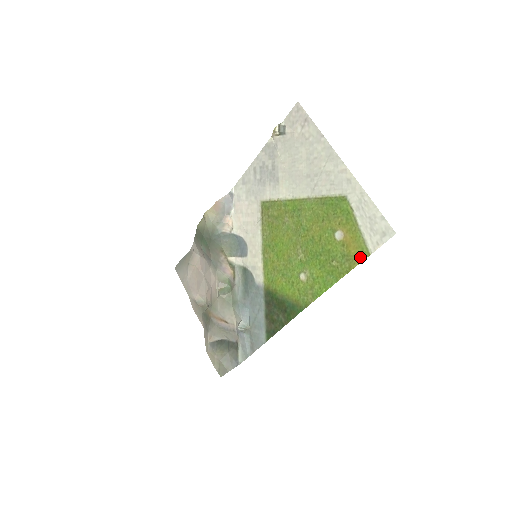
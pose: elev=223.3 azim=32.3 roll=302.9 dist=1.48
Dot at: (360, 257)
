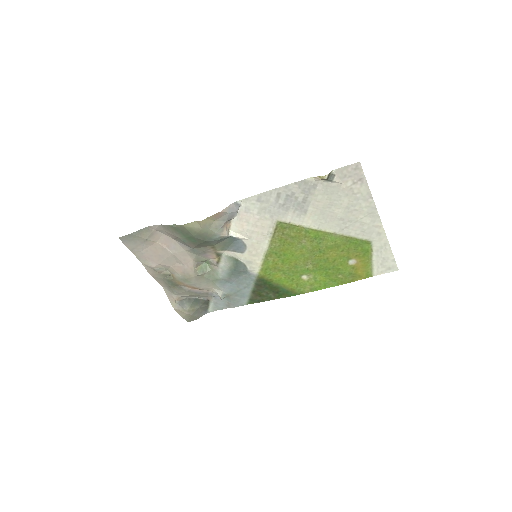
Dot at: (364, 277)
